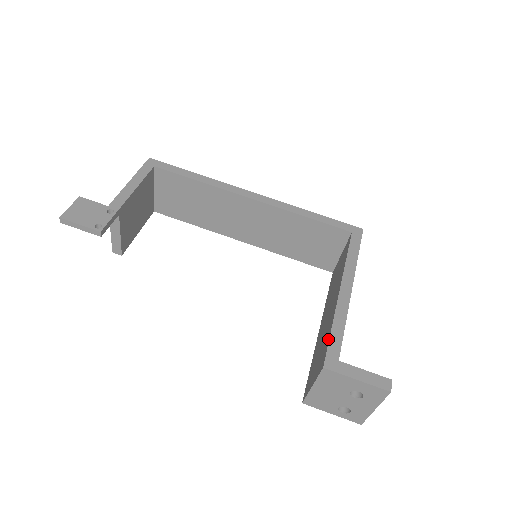
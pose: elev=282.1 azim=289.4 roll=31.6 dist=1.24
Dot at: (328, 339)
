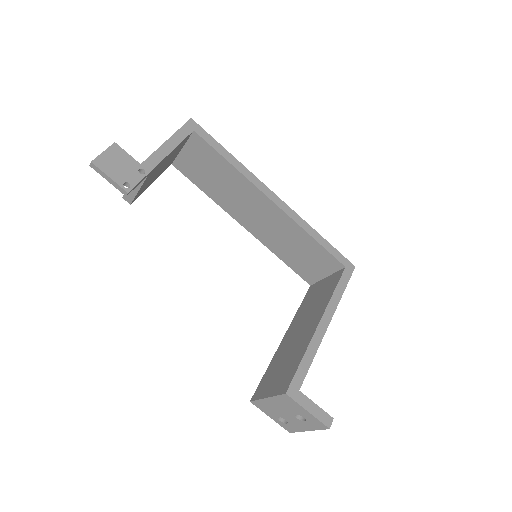
Dot at: (296, 367)
